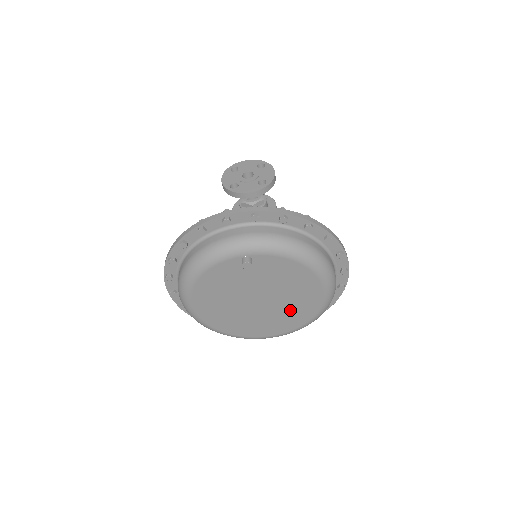
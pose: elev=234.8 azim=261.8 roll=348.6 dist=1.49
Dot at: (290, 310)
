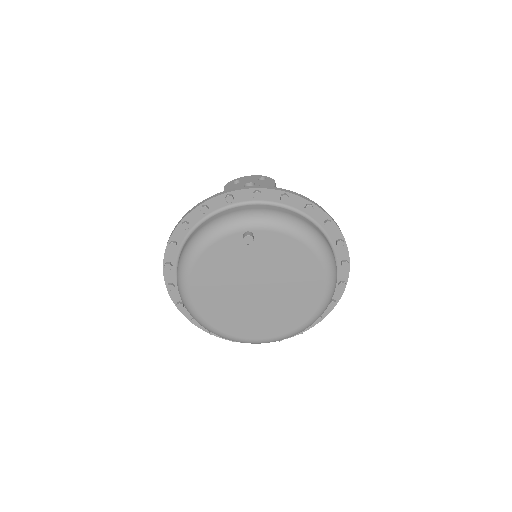
Dot at: (290, 303)
